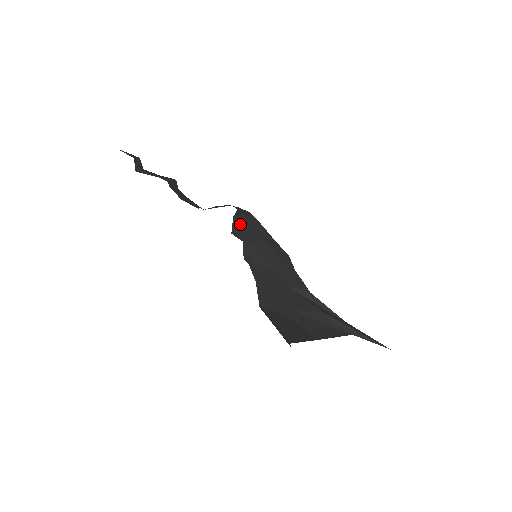
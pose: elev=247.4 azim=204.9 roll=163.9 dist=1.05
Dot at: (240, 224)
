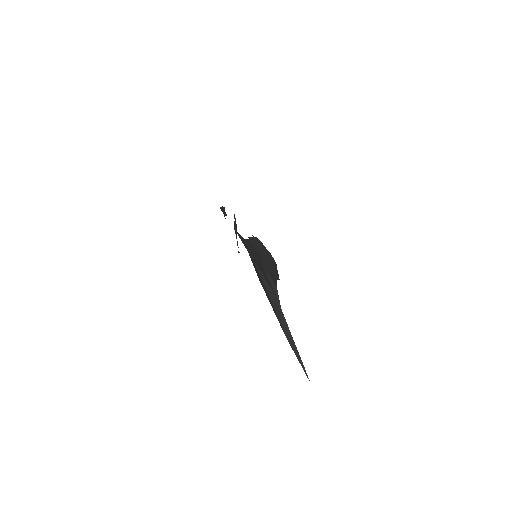
Dot at: occluded
